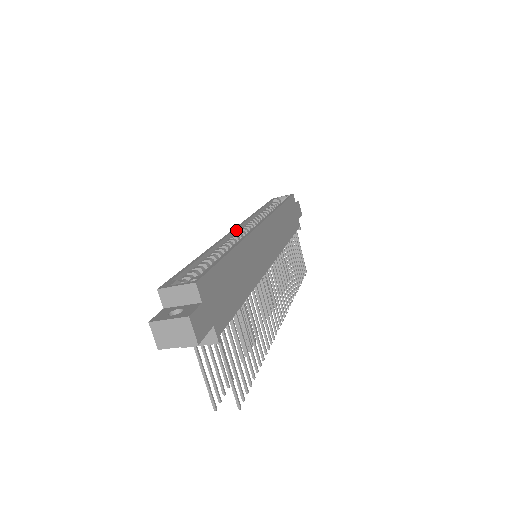
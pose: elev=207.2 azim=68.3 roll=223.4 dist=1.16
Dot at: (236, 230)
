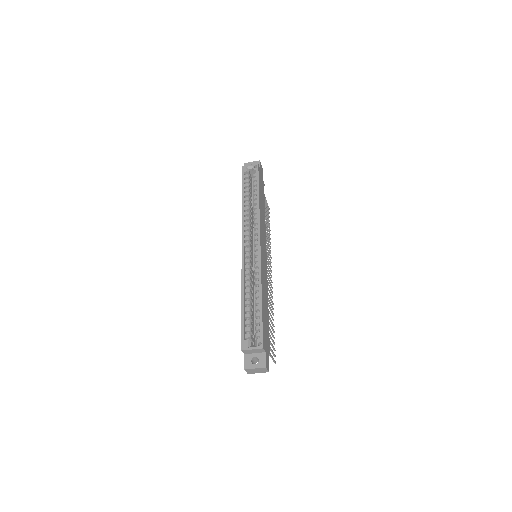
Dot at: (244, 249)
